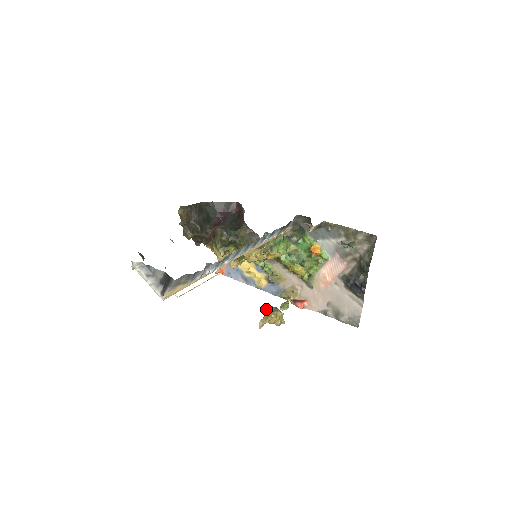
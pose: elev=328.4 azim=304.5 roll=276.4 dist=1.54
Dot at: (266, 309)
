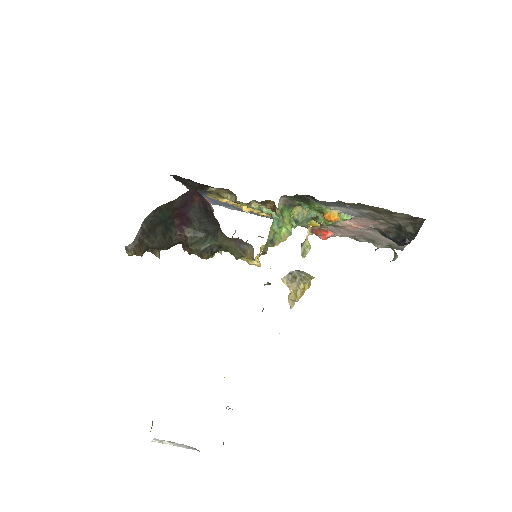
Dot at: (288, 277)
